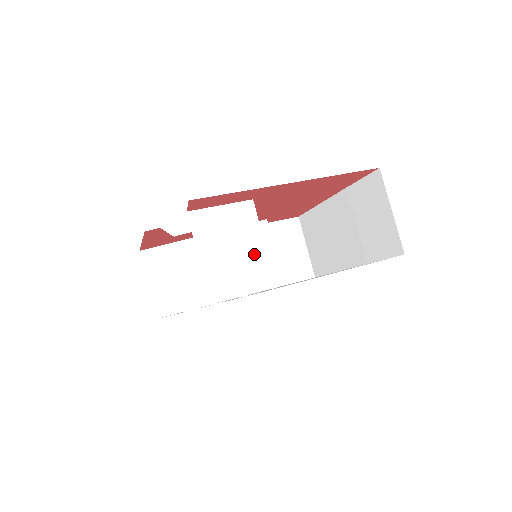
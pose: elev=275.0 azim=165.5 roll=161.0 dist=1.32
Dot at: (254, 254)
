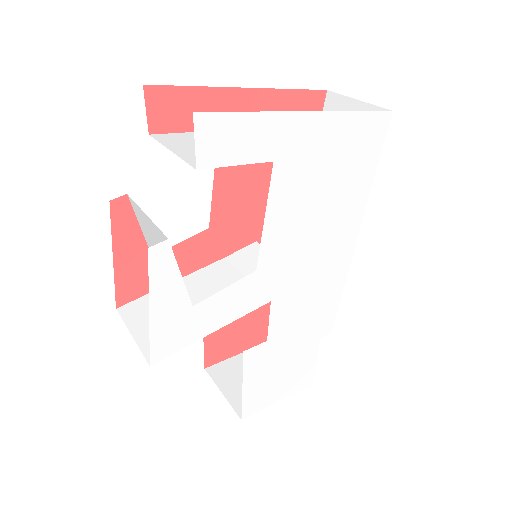
Dot at: occluded
